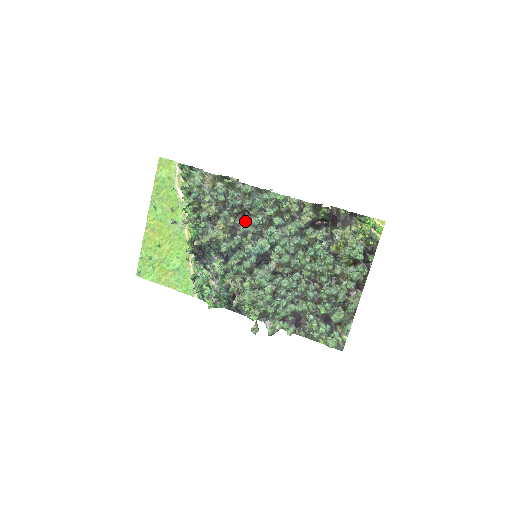
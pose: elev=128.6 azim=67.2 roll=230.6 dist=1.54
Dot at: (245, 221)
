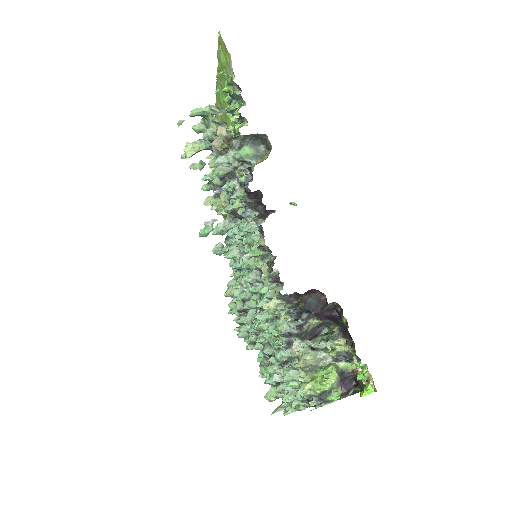
Dot at: occluded
